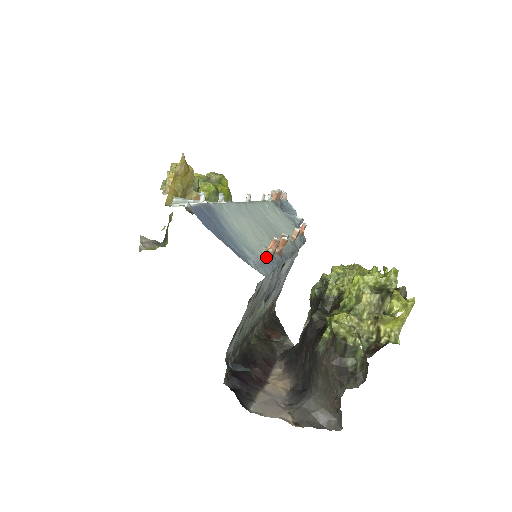
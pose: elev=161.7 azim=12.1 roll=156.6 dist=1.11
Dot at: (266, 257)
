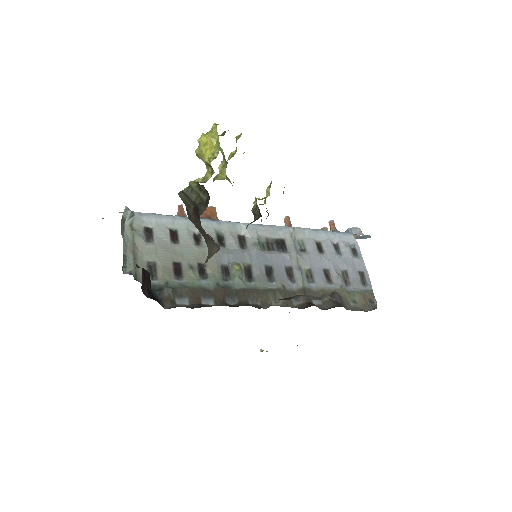
Dot at: occluded
